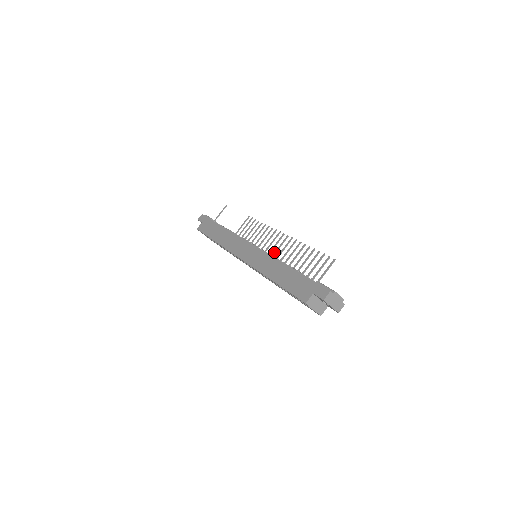
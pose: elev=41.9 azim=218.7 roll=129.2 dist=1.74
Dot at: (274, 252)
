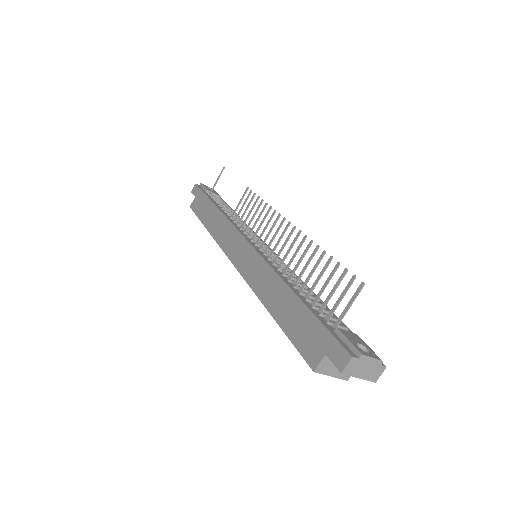
Dot at: occluded
